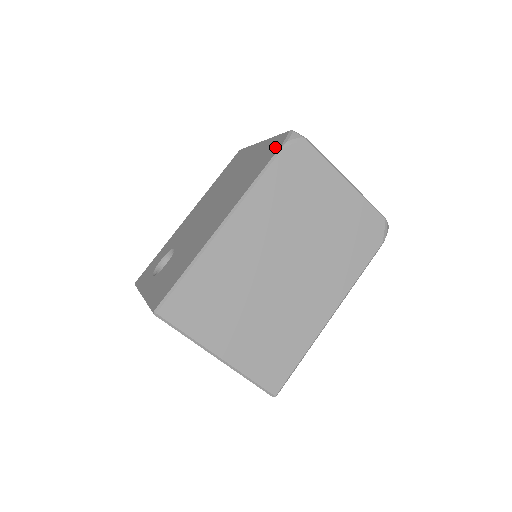
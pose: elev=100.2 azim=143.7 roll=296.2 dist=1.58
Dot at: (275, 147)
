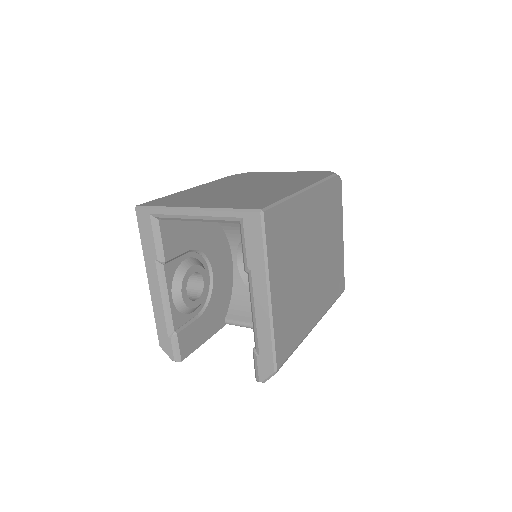
Dot at: occluded
